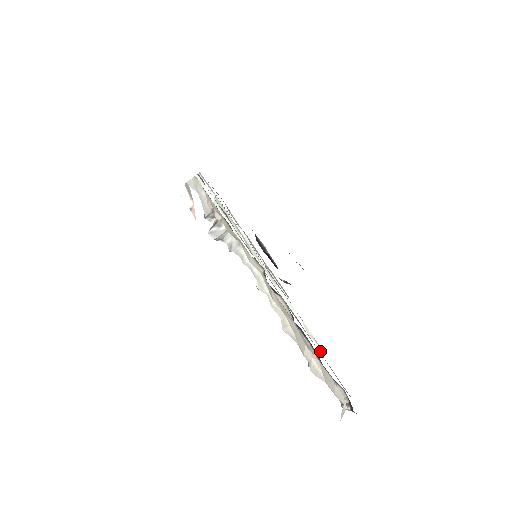
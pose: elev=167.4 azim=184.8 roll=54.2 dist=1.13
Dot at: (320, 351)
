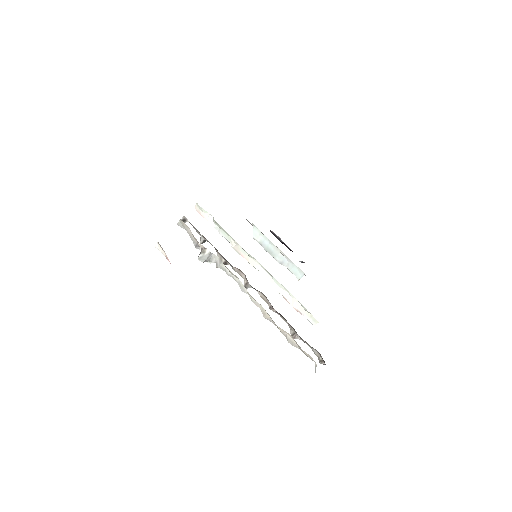
Dot at: (316, 321)
